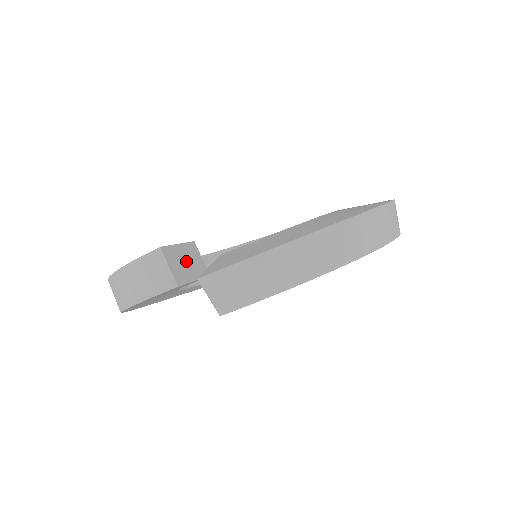
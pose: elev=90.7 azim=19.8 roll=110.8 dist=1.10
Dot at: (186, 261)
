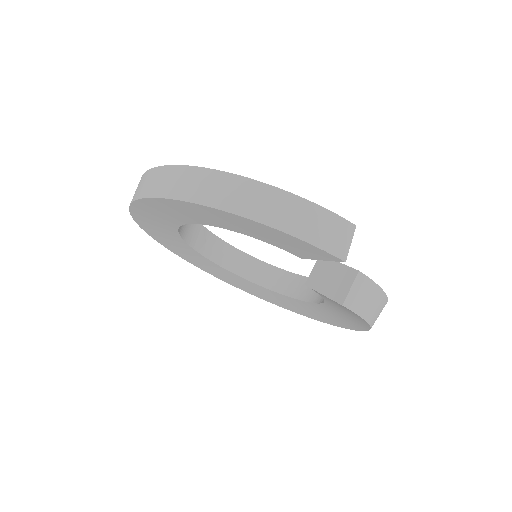
Dot at: occluded
